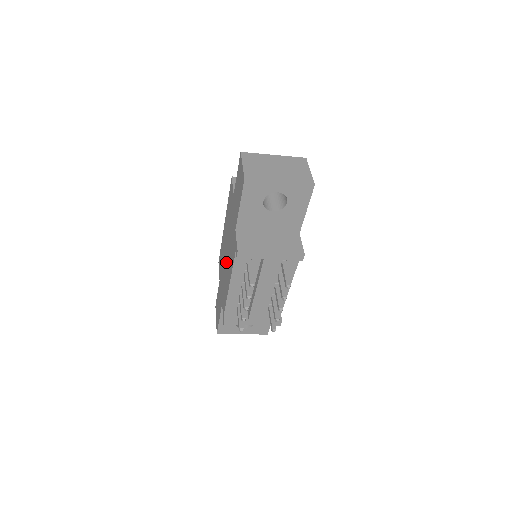
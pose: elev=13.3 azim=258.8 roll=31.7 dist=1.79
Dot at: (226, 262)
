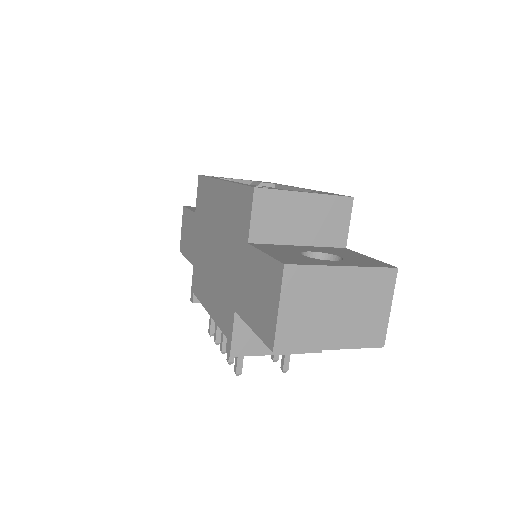
Dot at: (210, 259)
